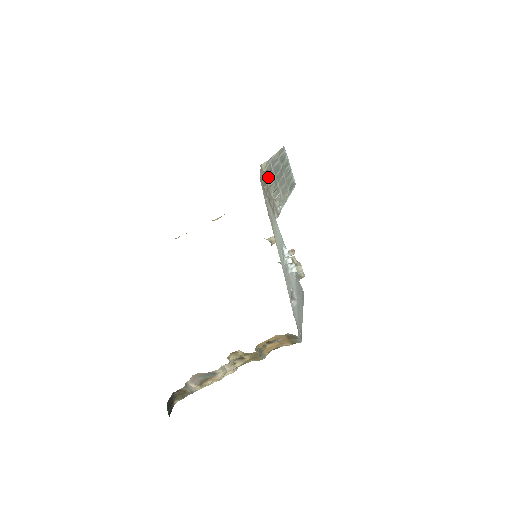
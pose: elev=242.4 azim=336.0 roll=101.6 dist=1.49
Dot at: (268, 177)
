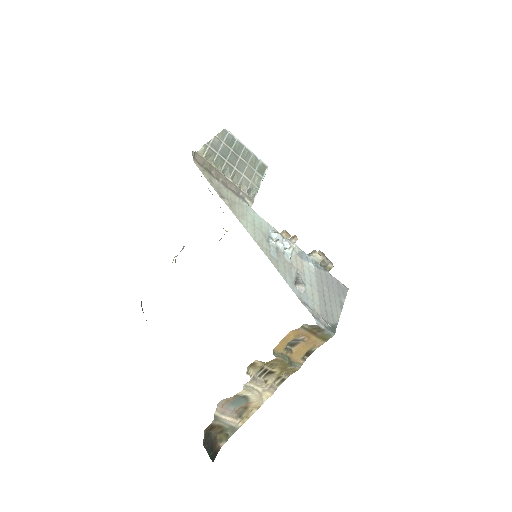
Dot at: (214, 162)
